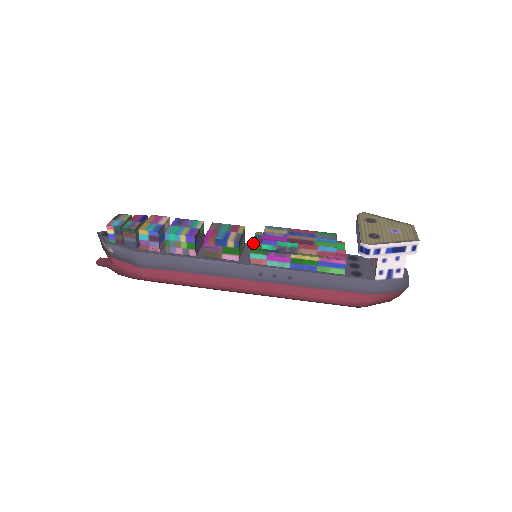
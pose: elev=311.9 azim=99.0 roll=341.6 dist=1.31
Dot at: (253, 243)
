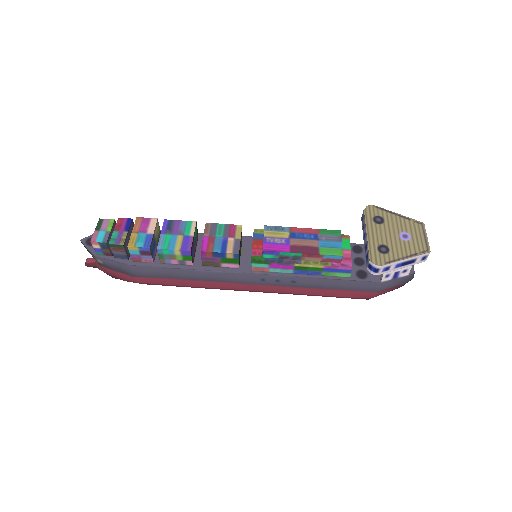
Dot at: (253, 249)
